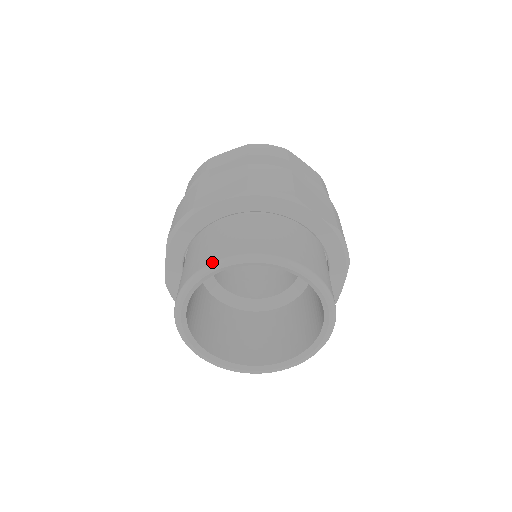
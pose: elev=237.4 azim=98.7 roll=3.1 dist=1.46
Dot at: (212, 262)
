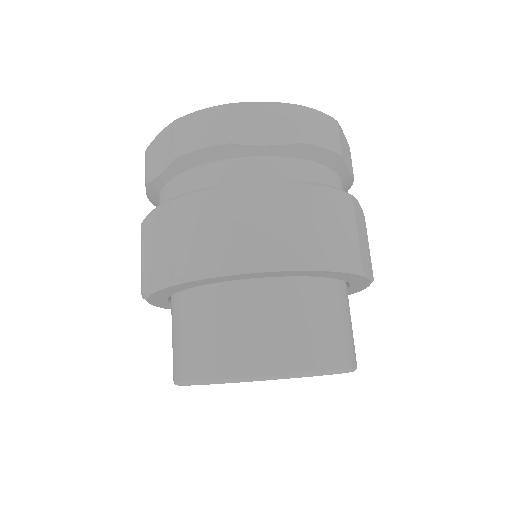
Dot at: (179, 381)
